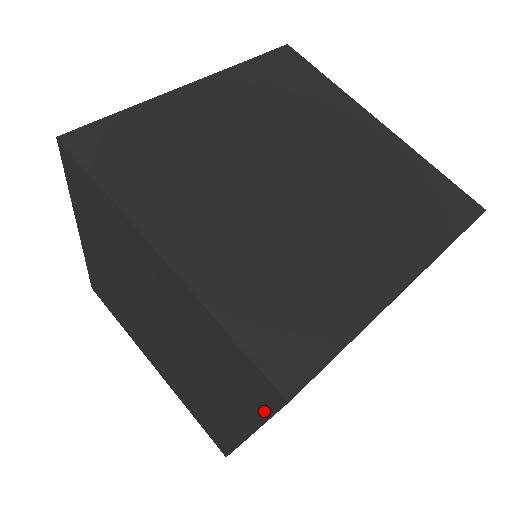
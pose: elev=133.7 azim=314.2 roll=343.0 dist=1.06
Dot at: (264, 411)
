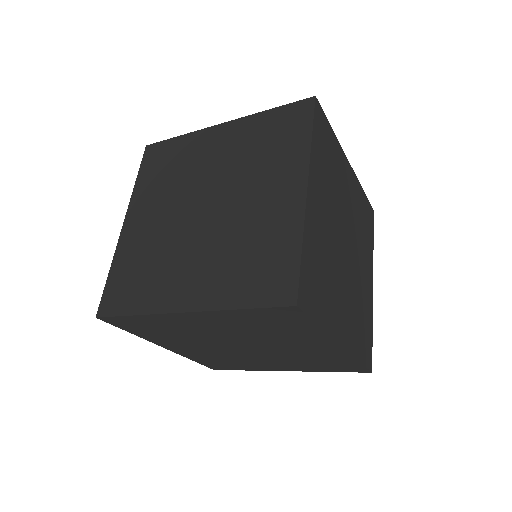
Dot at: (337, 371)
